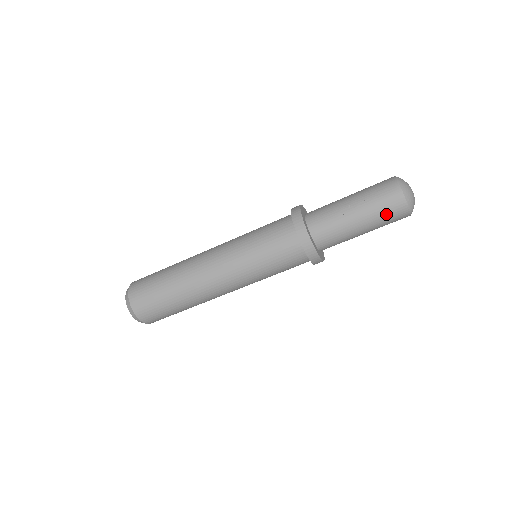
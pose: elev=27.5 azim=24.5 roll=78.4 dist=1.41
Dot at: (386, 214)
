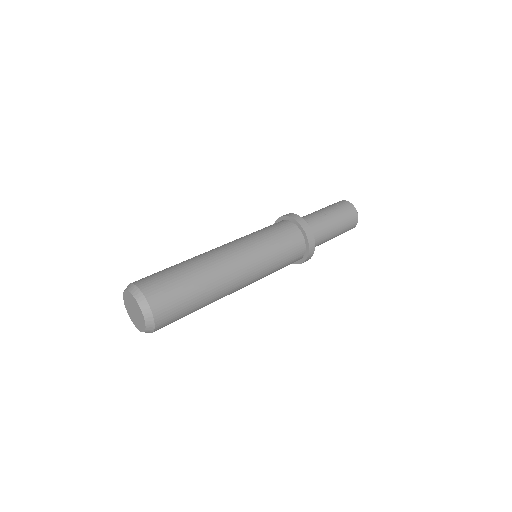
Dot at: (348, 220)
